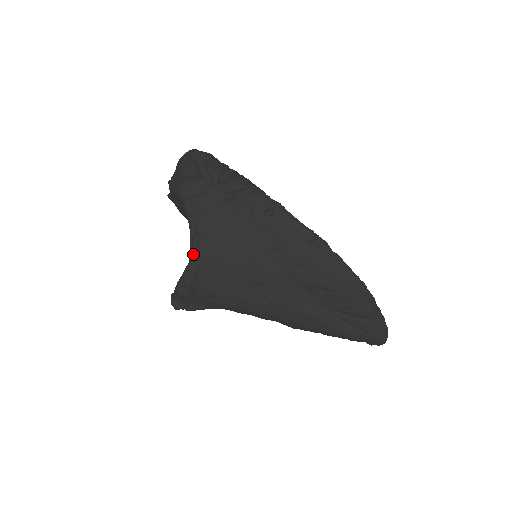
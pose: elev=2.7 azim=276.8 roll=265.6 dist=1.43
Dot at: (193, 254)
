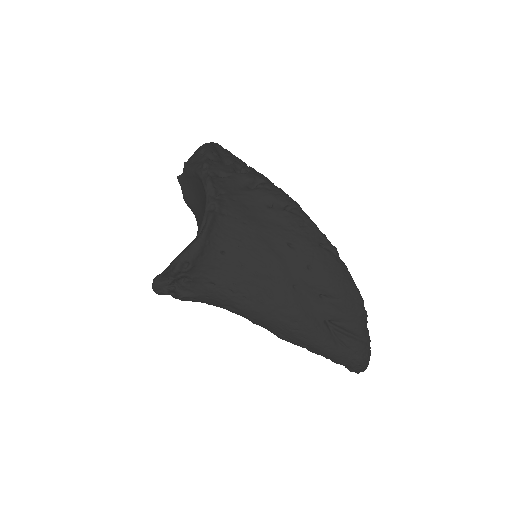
Dot at: (206, 228)
